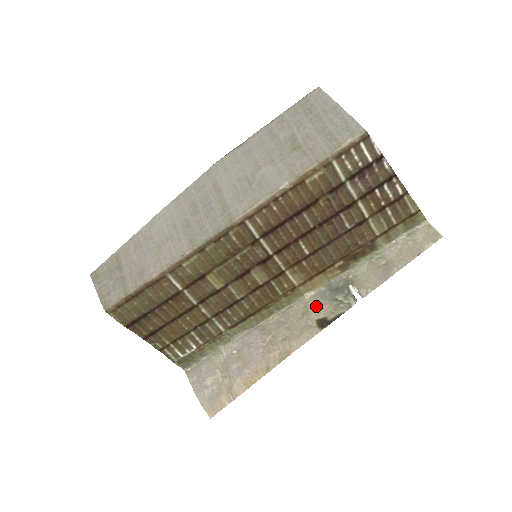
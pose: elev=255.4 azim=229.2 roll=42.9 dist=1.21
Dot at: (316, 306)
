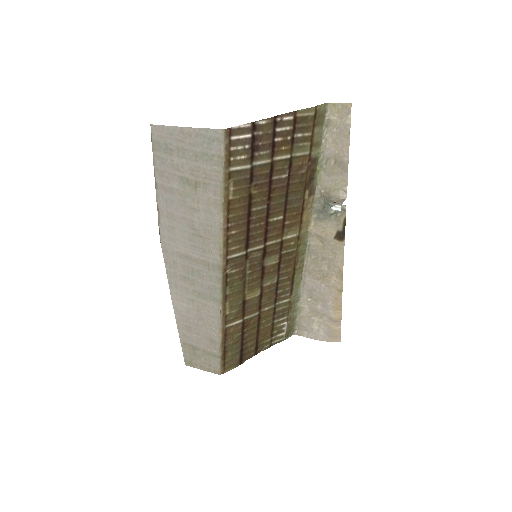
Dot at: (324, 230)
